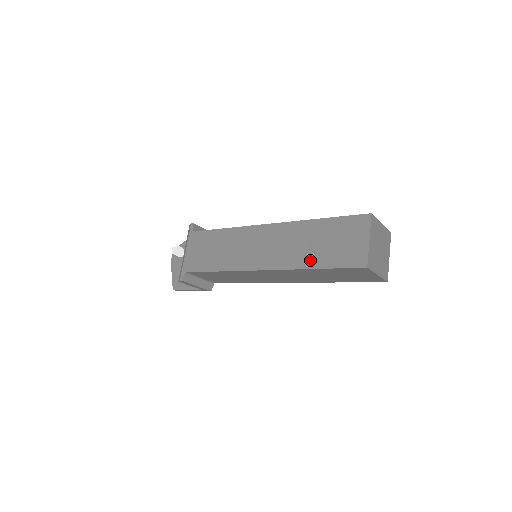
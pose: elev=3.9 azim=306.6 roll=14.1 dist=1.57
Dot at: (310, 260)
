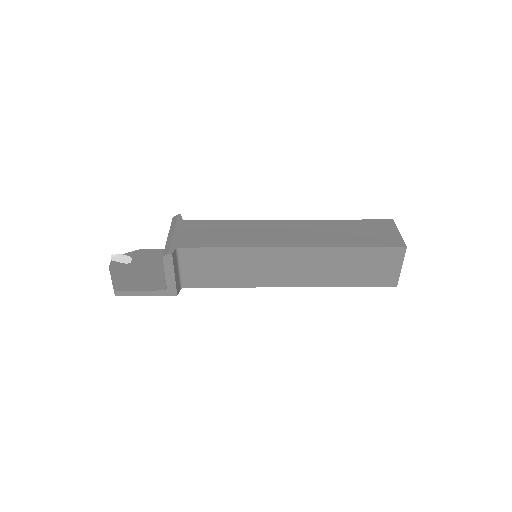
Dot at: (346, 242)
